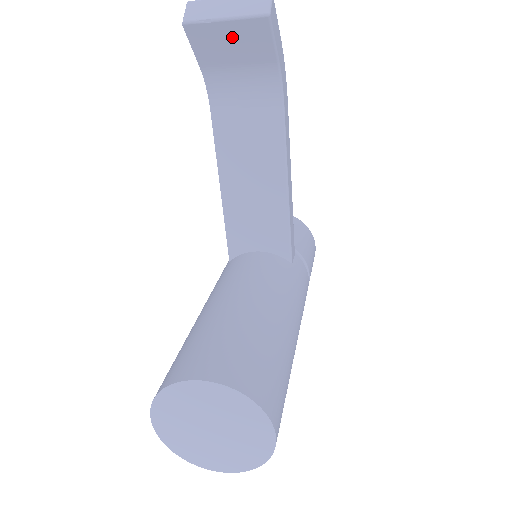
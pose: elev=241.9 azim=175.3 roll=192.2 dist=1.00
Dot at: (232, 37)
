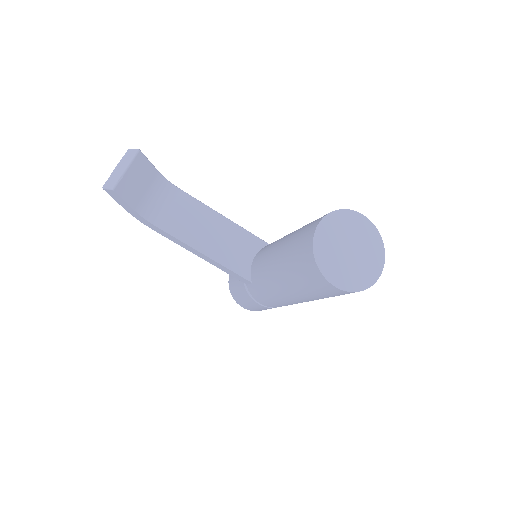
Dot at: (135, 176)
